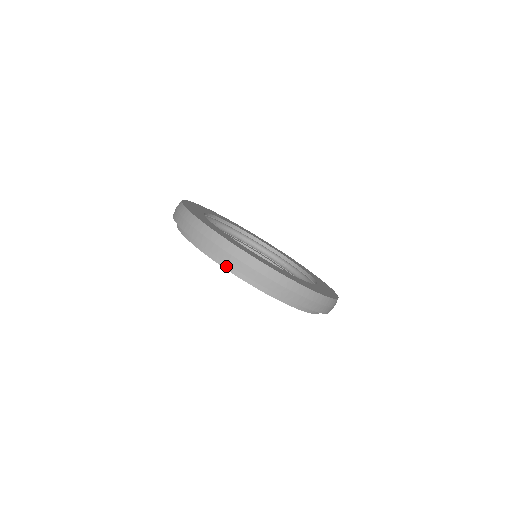
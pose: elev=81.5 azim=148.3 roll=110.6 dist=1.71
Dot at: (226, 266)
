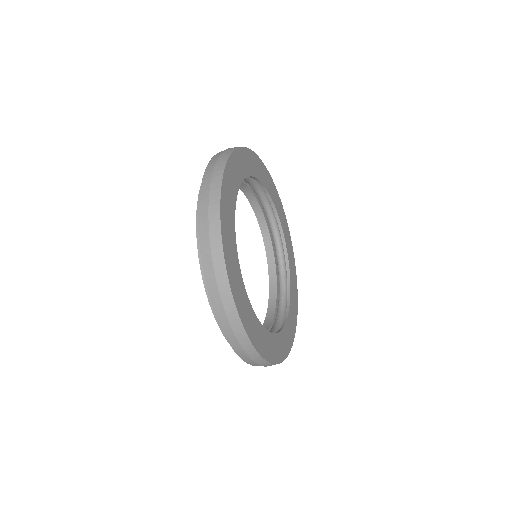
Dot at: occluded
